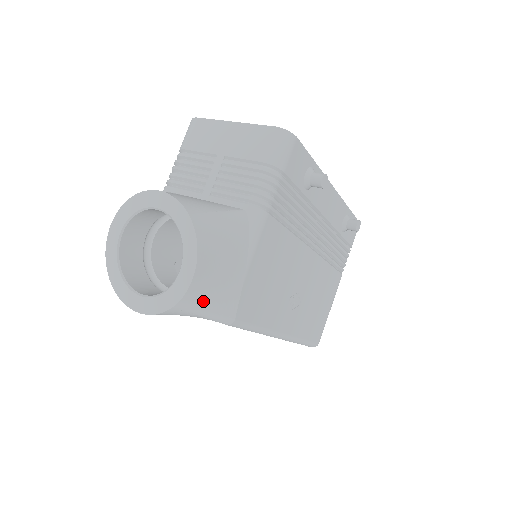
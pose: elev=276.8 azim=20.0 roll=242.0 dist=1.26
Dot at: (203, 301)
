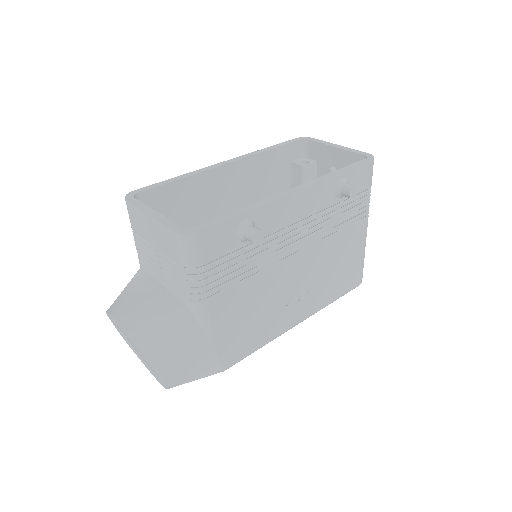
Dot at: (186, 380)
